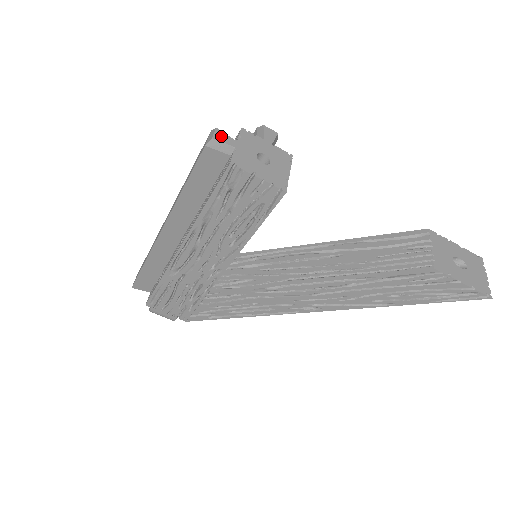
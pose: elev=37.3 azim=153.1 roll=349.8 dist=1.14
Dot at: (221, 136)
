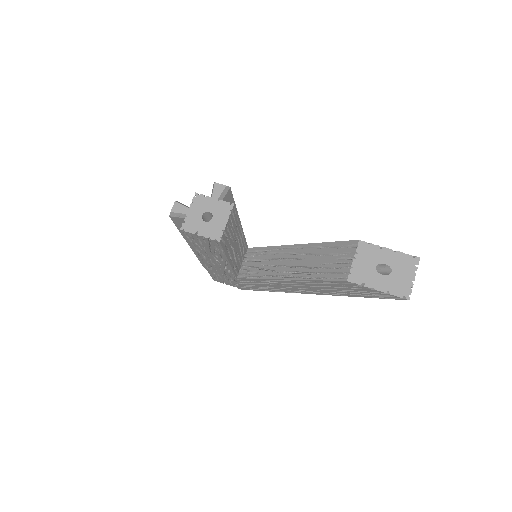
Dot at: (177, 208)
